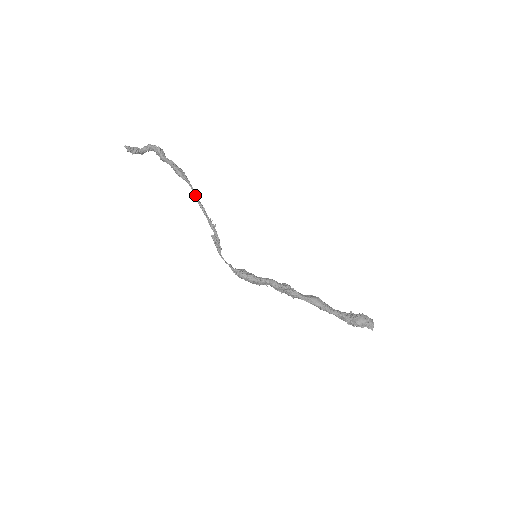
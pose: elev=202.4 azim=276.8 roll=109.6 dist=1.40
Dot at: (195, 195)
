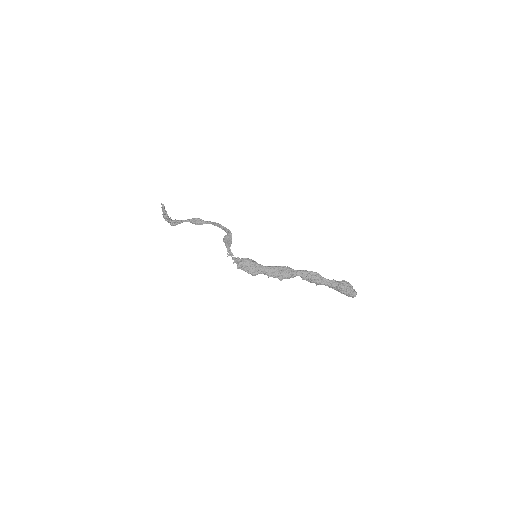
Dot at: (213, 222)
